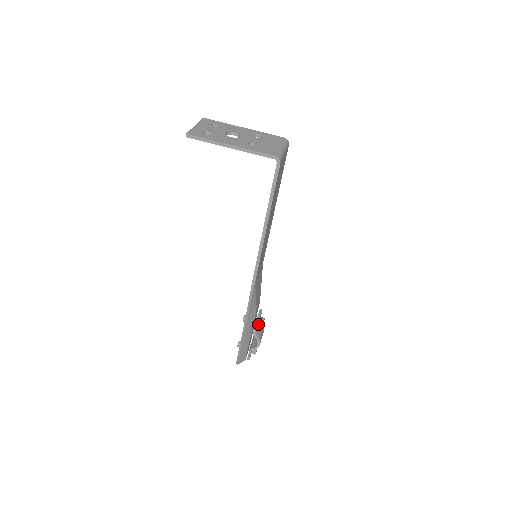
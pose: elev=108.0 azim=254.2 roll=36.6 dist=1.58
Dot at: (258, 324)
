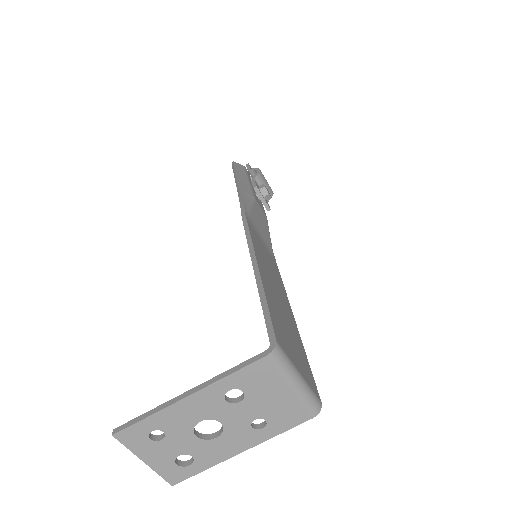
Dot at: (266, 201)
